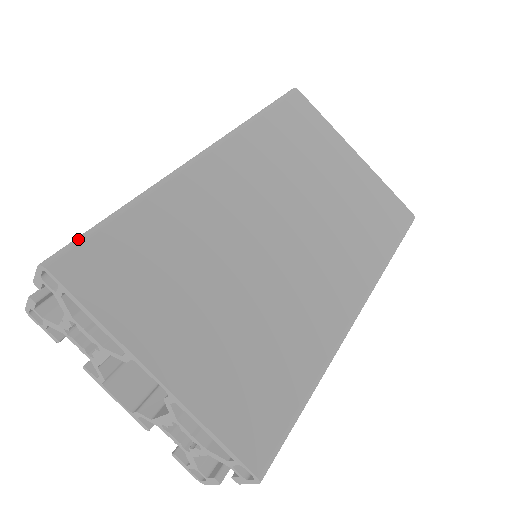
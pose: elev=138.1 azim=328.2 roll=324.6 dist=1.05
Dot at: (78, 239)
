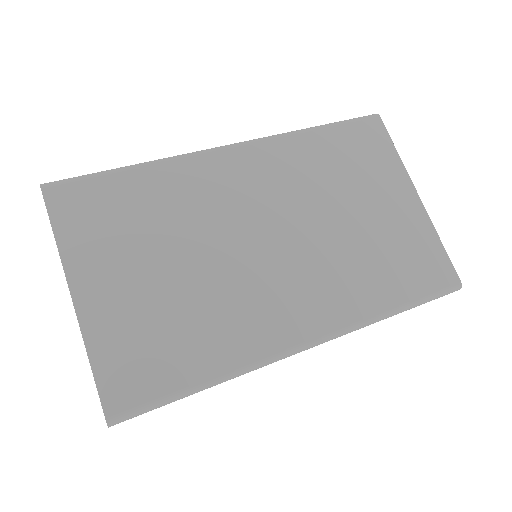
Dot at: (77, 177)
